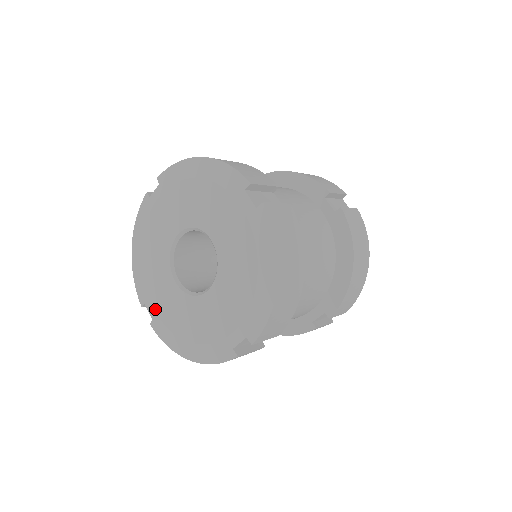
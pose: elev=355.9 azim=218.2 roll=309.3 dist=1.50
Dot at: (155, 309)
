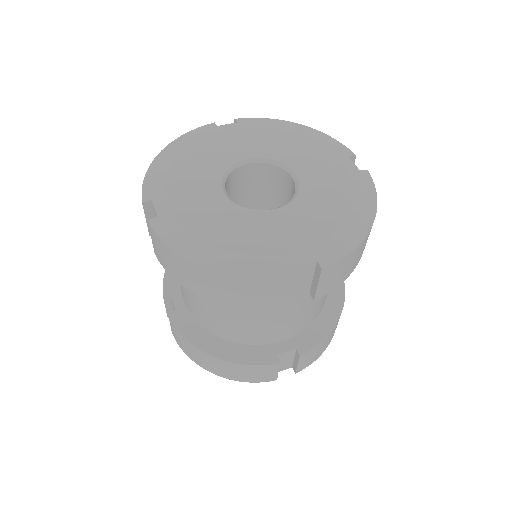
Dot at: (172, 206)
